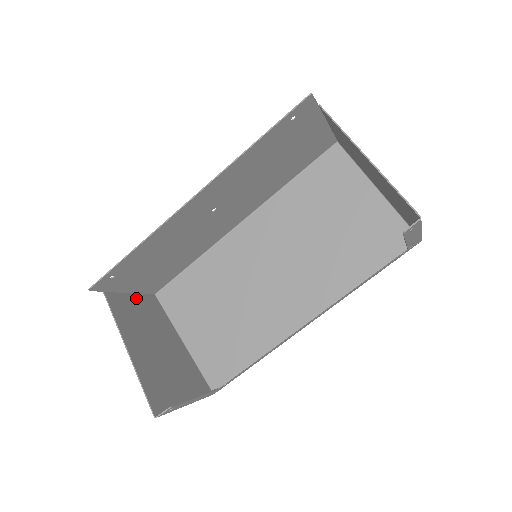
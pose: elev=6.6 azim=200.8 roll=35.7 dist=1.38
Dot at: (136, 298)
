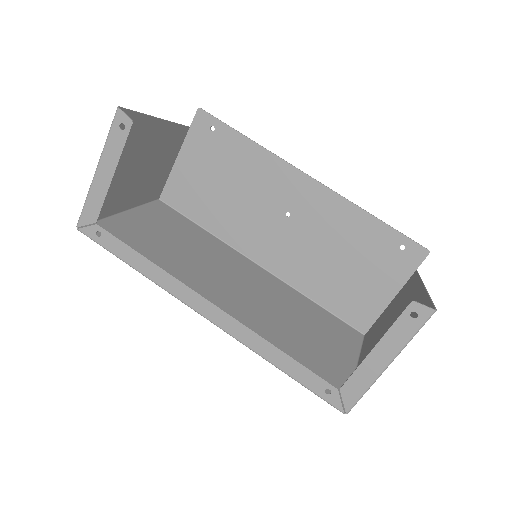
Dot at: (170, 168)
